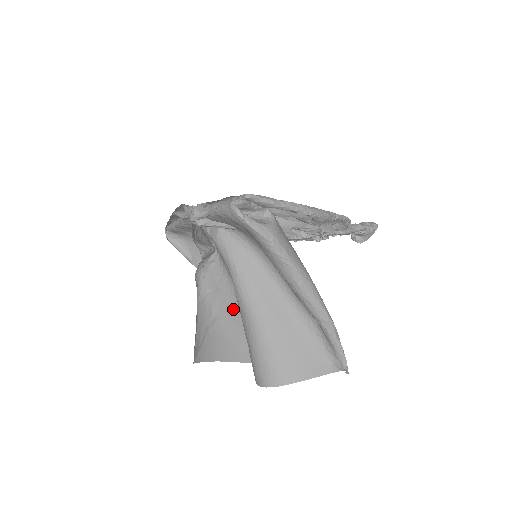
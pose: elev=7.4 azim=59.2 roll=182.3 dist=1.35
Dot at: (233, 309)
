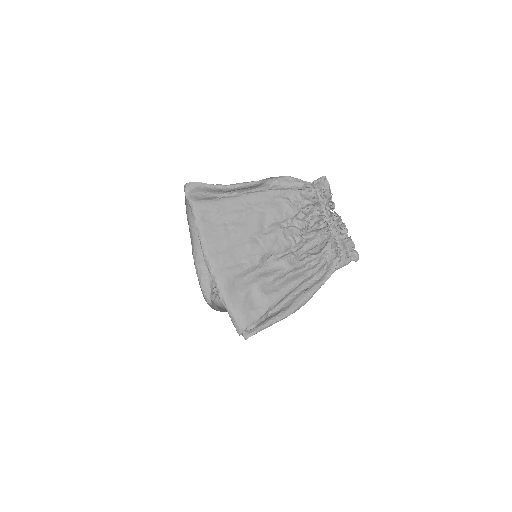
Dot at: occluded
